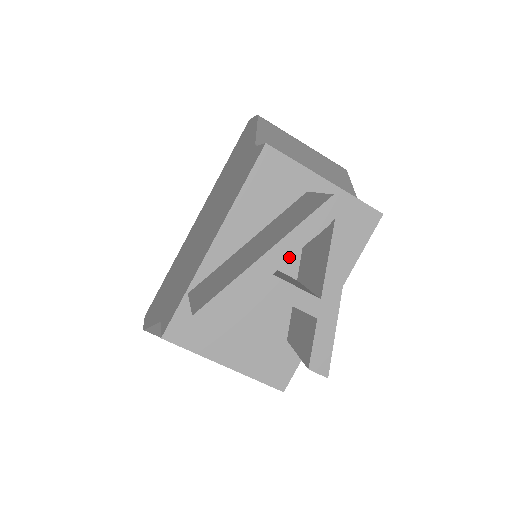
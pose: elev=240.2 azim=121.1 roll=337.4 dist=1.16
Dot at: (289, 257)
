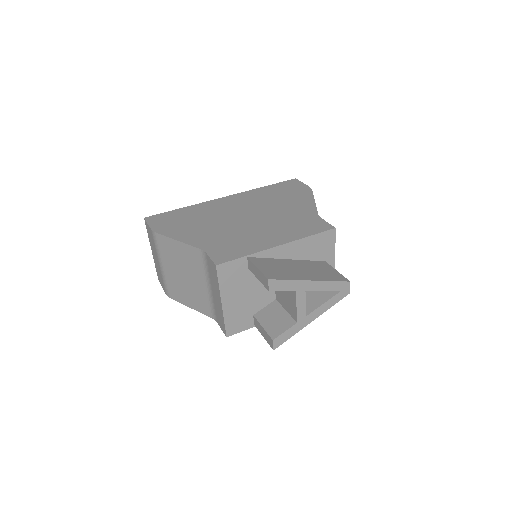
Dot at: (316, 290)
